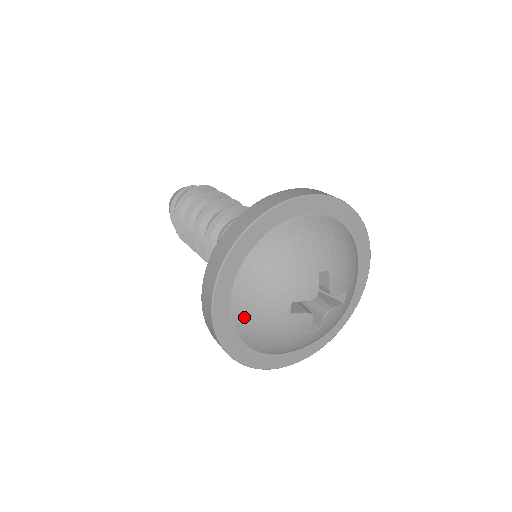
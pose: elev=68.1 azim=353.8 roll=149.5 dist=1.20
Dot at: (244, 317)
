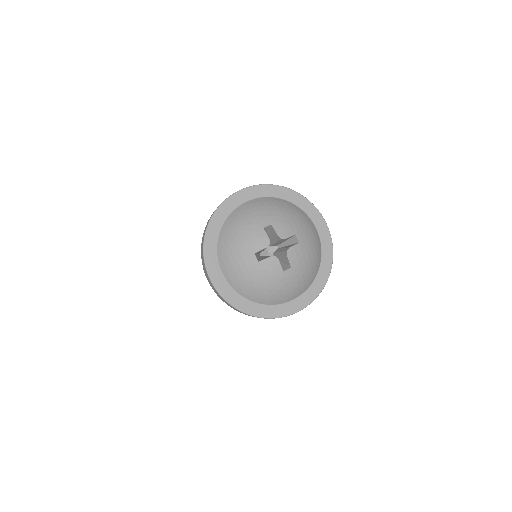
Dot at: (235, 280)
